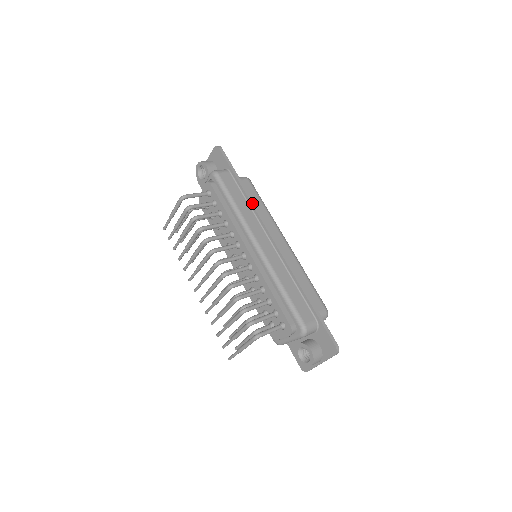
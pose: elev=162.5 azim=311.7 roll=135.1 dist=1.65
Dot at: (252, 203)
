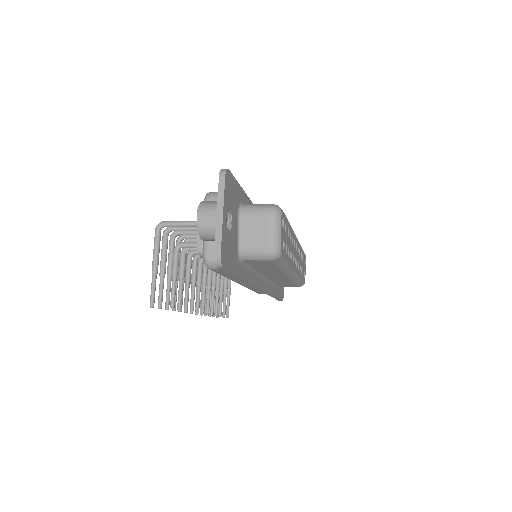
Dot at: occluded
